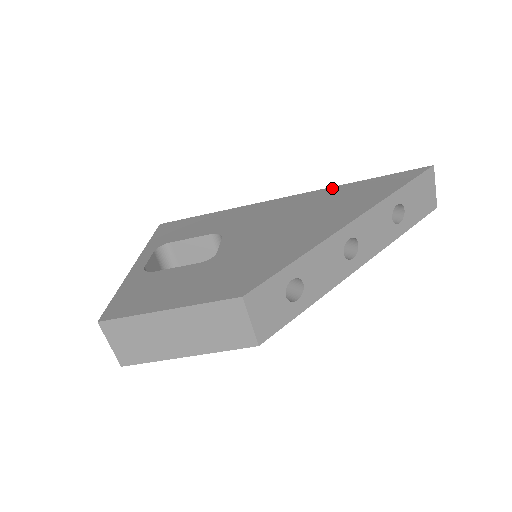
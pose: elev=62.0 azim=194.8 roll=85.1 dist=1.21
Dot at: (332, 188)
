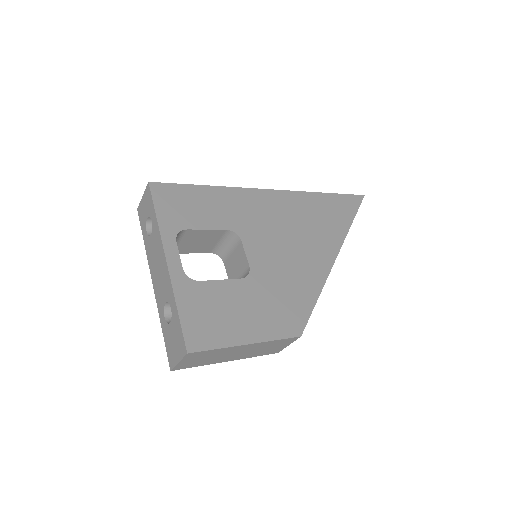
Dot at: (306, 194)
